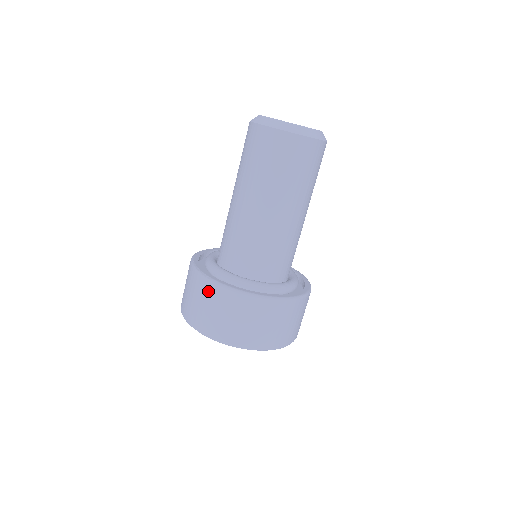
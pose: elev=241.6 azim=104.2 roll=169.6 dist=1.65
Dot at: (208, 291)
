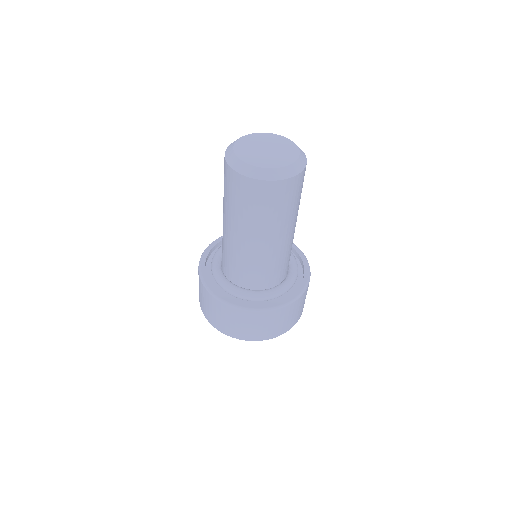
Dot at: (213, 303)
